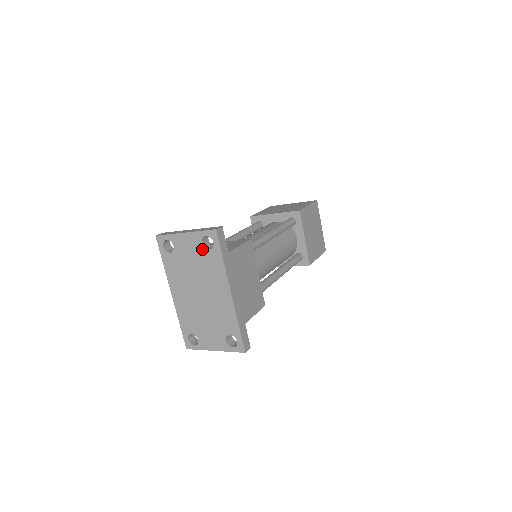
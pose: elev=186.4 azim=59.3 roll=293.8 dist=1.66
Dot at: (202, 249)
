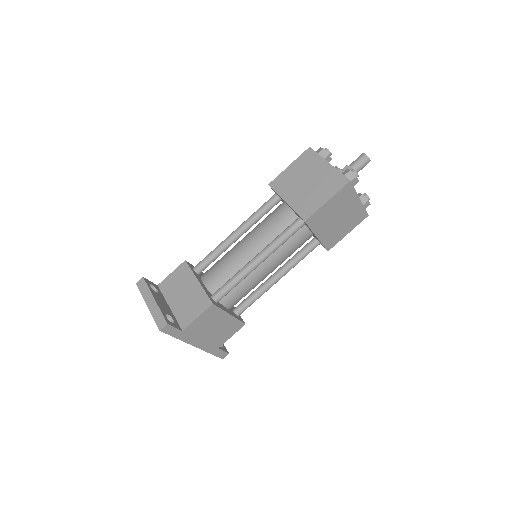
Dot at: occluded
